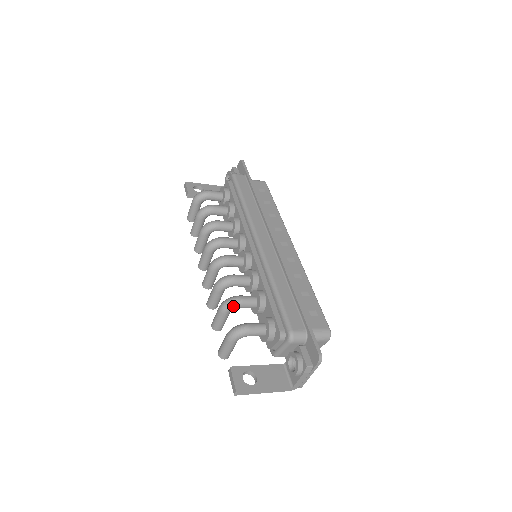
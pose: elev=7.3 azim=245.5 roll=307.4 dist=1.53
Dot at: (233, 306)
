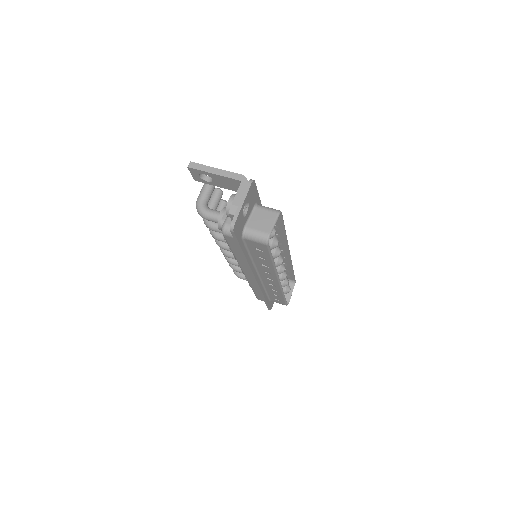
Dot at: occluded
